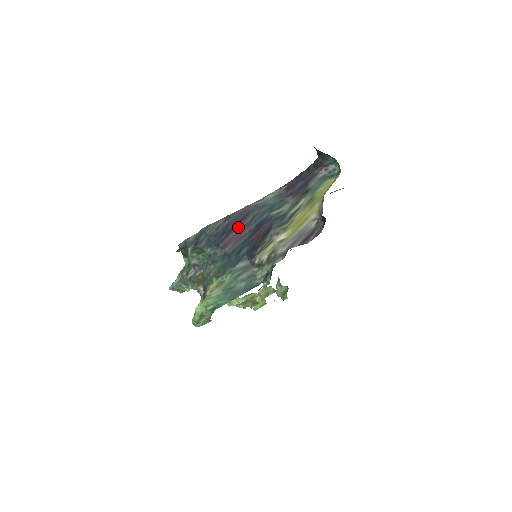
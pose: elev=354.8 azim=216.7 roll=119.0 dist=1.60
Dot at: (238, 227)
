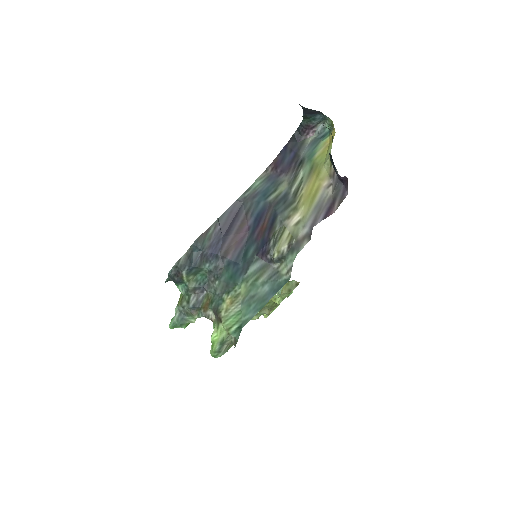
Dot at: (233, 228)
